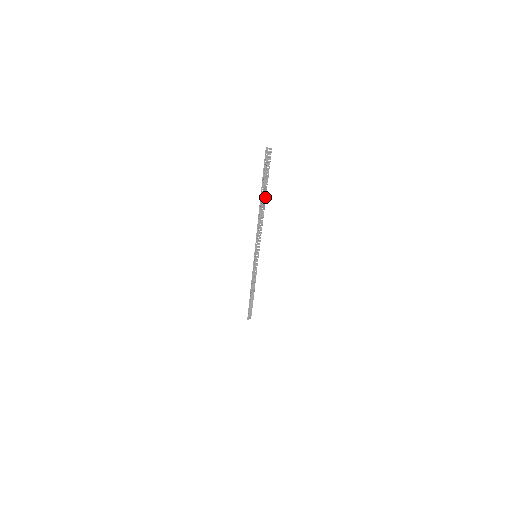
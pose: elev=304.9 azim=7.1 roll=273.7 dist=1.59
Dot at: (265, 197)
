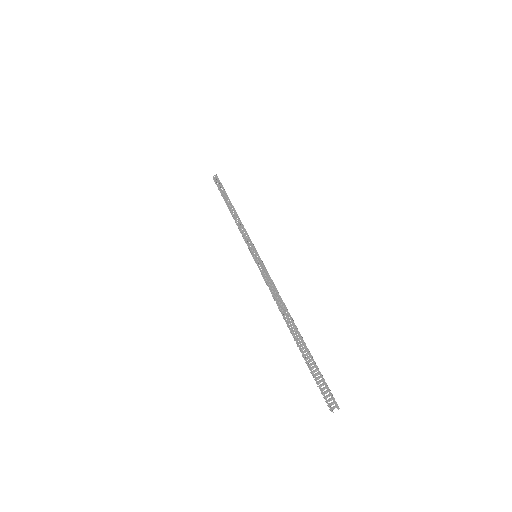
Dot at: (298, 344)
